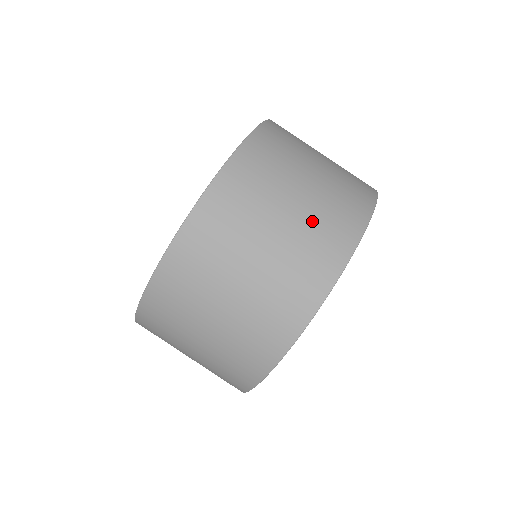
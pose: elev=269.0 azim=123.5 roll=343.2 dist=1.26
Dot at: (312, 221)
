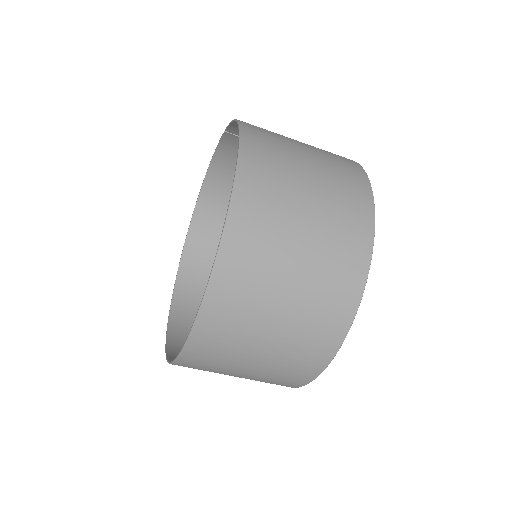
Dot at: (330, 225)
